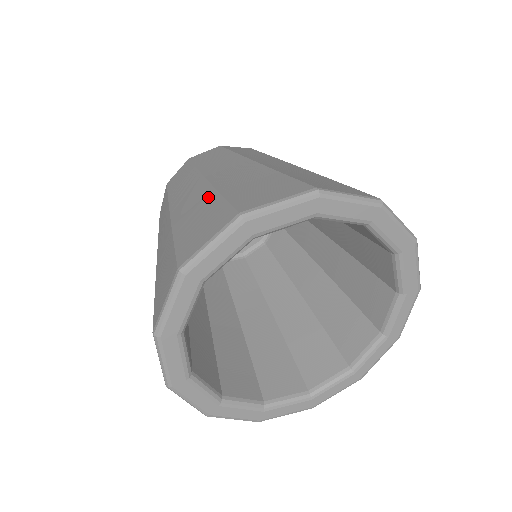
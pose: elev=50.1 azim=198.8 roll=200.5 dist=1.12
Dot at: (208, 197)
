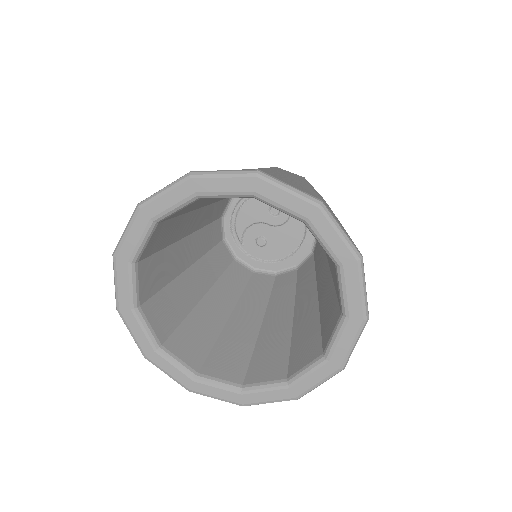
Dot at: occluded
